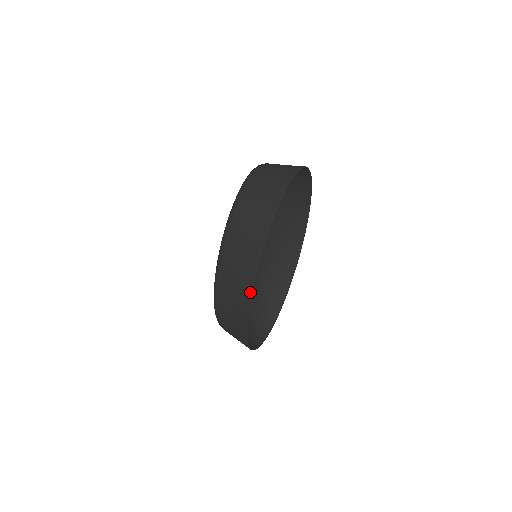
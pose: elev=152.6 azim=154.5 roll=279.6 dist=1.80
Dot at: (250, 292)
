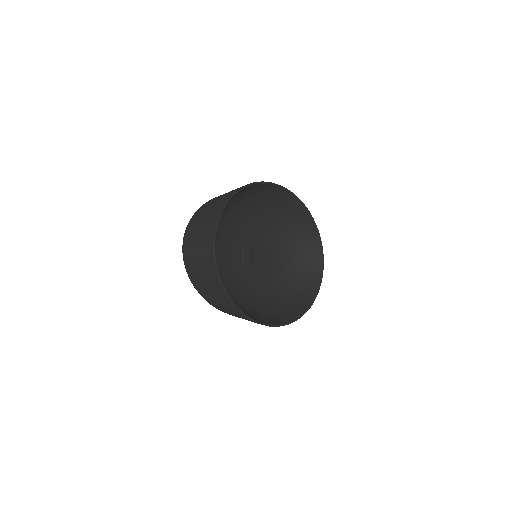
Dot at: occluded
